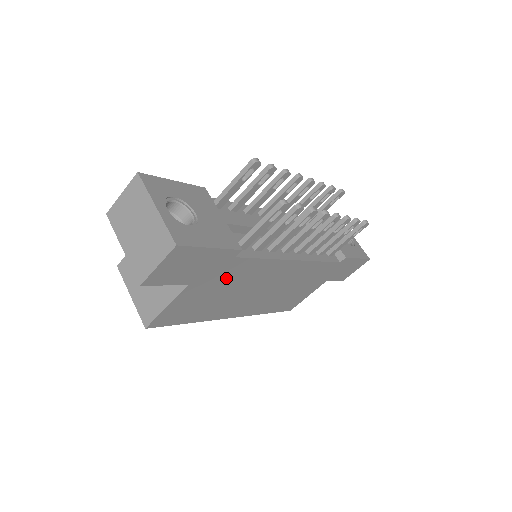
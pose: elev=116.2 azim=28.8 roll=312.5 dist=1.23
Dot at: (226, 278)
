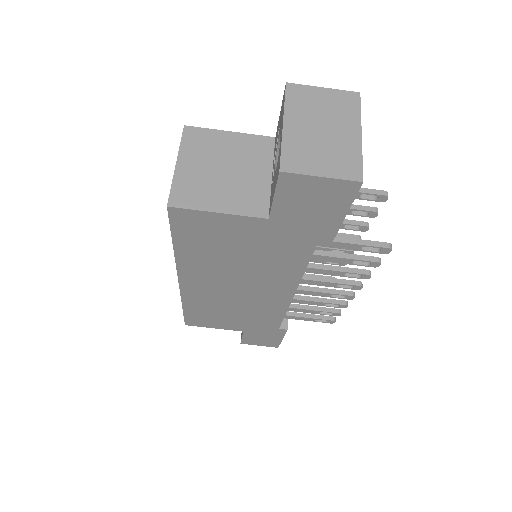
Dot at: (273, 248)
